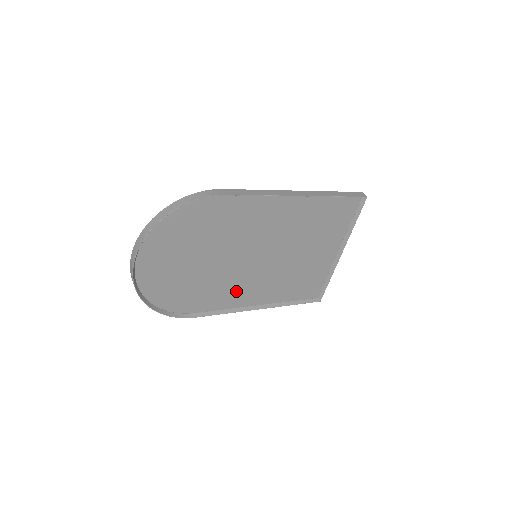
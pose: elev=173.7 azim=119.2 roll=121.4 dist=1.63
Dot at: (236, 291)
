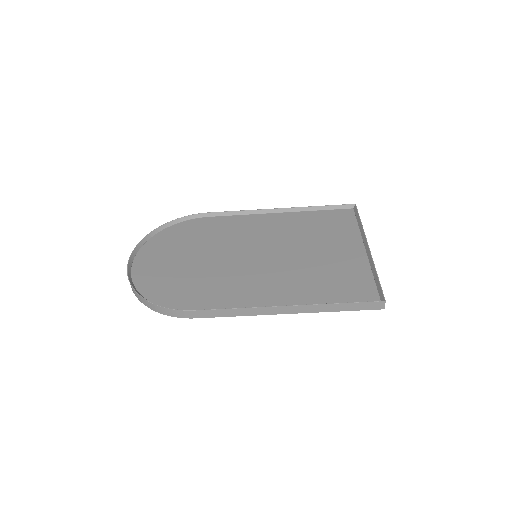
Dot at: (244, 289)
